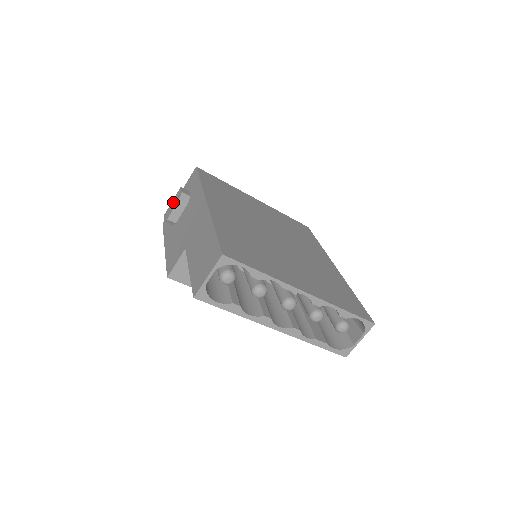
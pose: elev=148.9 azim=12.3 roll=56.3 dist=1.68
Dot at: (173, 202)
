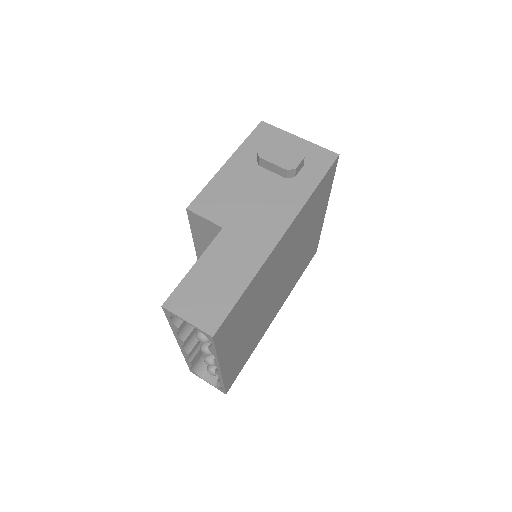
Dot at: (283, 154)
